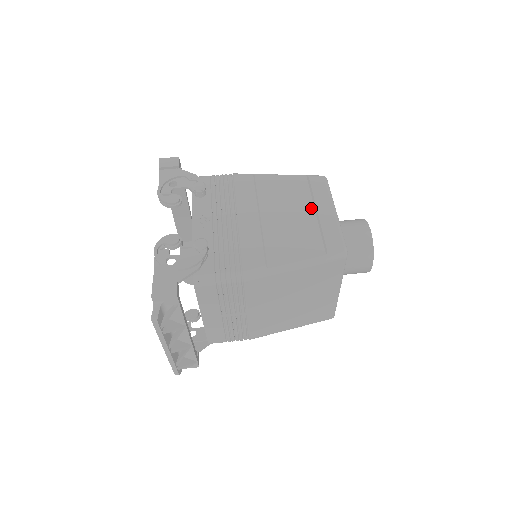
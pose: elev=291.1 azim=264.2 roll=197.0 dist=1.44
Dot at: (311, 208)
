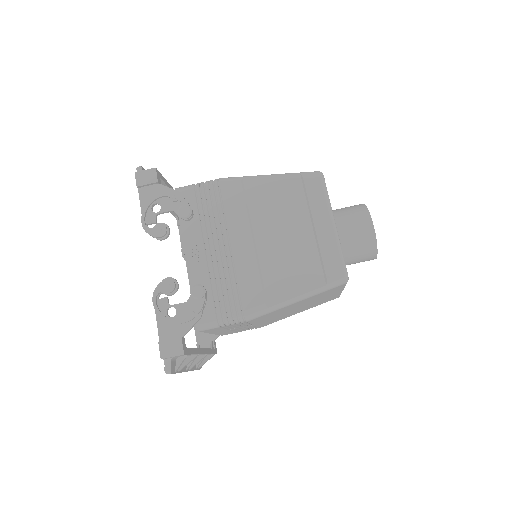
Dot at: (308, 223)
